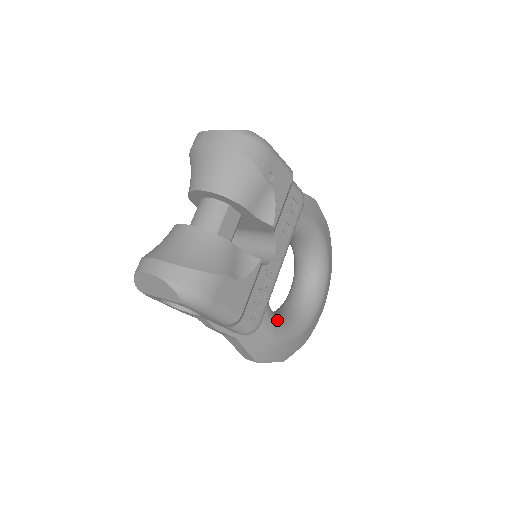
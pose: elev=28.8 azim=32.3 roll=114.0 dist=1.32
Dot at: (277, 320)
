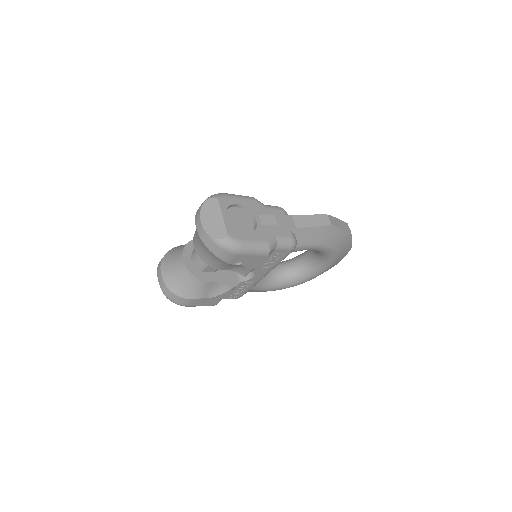
Dot at: (268, 284)
